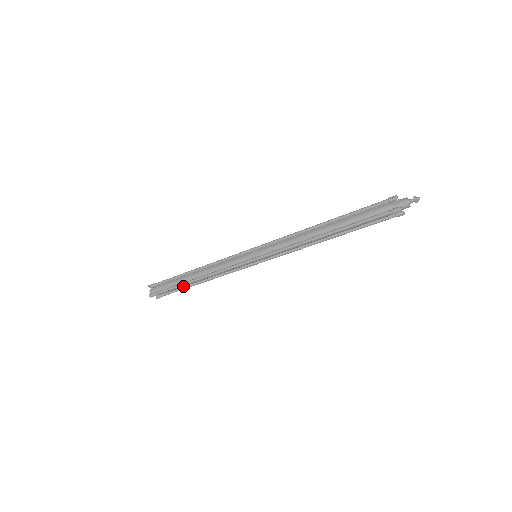
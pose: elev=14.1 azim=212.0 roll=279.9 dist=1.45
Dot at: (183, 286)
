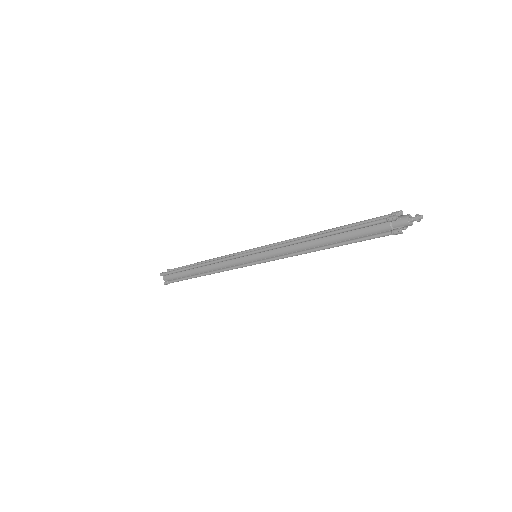
Dot at: occluded
